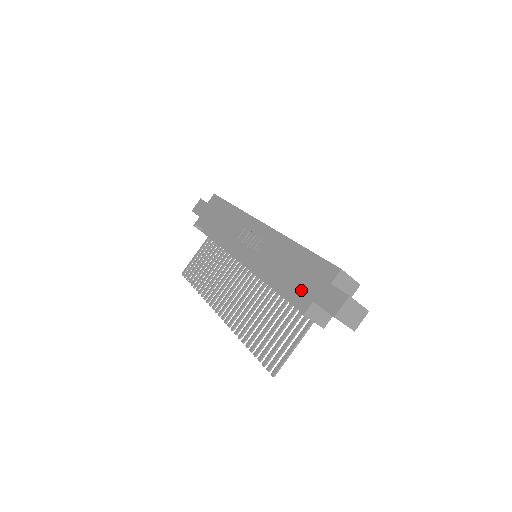
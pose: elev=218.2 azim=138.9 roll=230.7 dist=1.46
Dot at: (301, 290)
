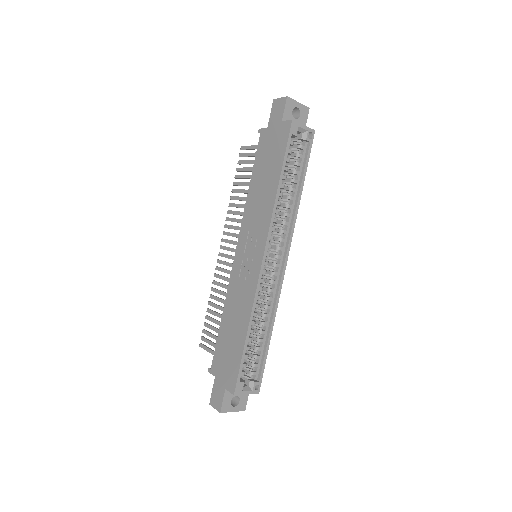
Dot at: (219, 359)
